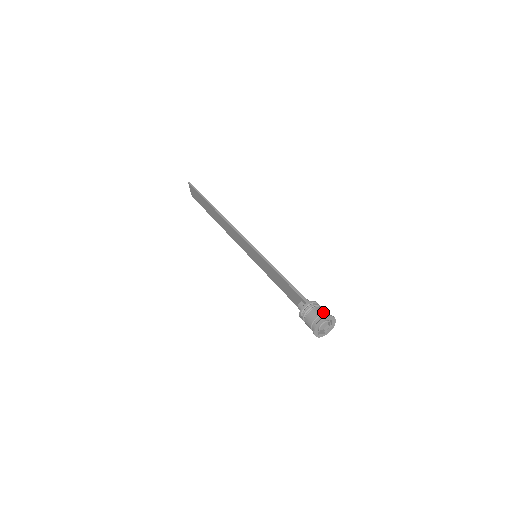
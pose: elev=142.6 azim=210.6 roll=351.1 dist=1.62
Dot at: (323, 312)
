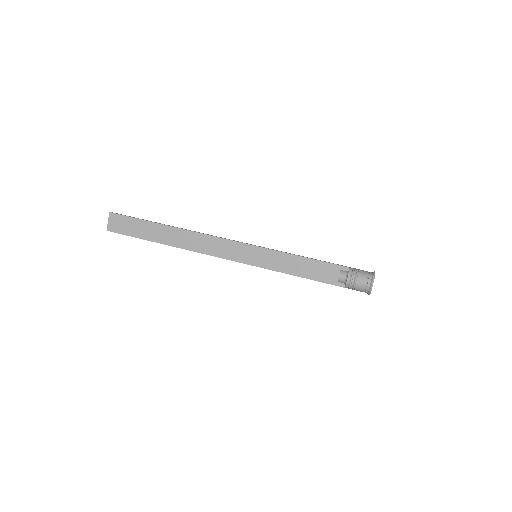
Dot at: (367, 271)
